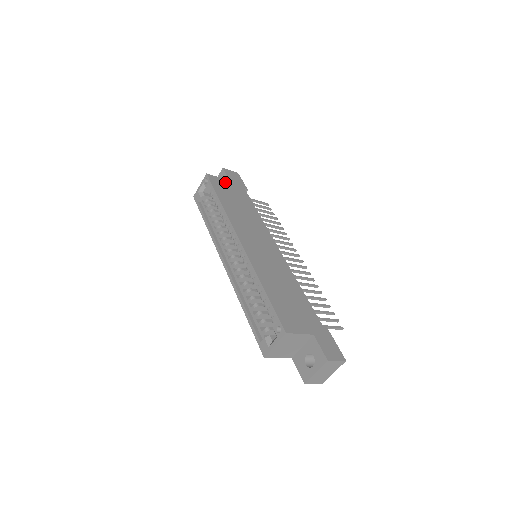
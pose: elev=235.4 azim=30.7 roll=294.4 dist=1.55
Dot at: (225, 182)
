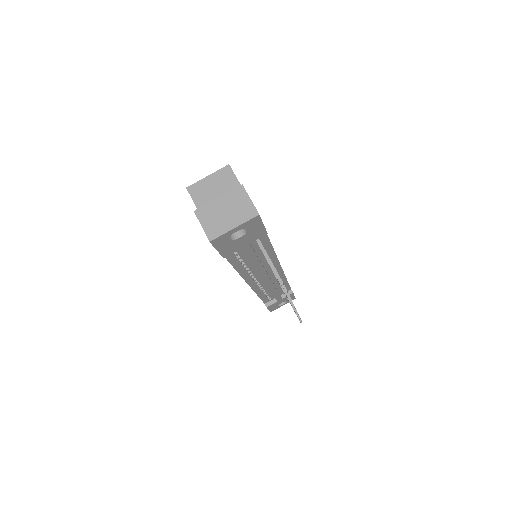
Dot at: occluded
